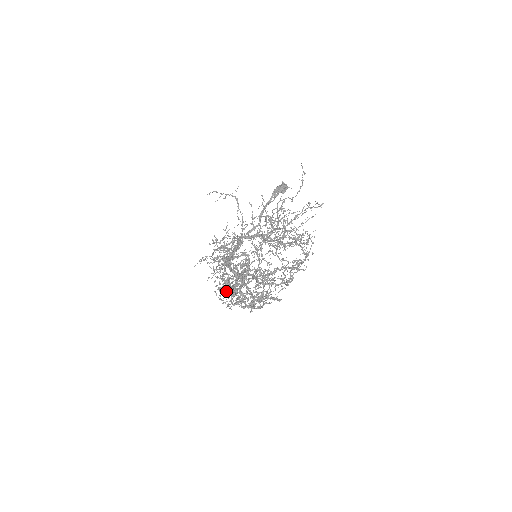
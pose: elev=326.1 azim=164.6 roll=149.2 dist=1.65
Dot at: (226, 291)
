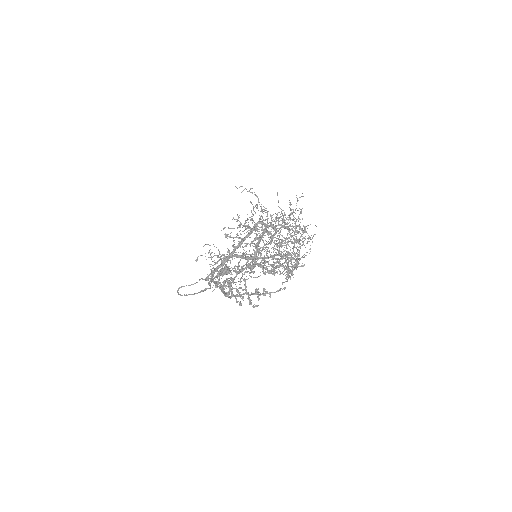
Dot at: (249, 254)
